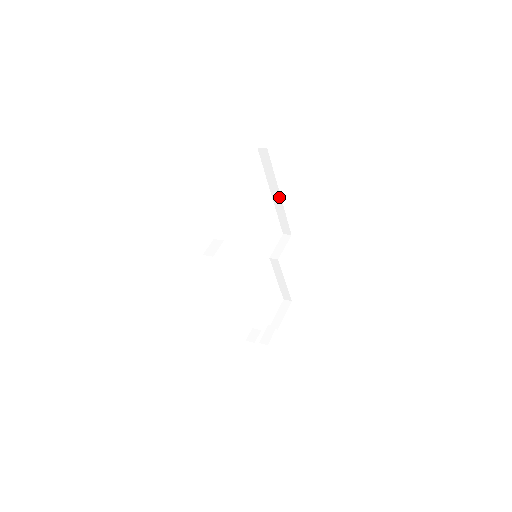
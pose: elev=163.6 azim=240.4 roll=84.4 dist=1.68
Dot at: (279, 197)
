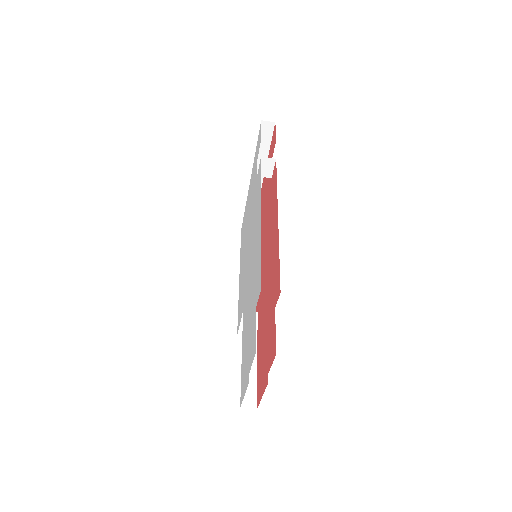
Dot at: occluded
